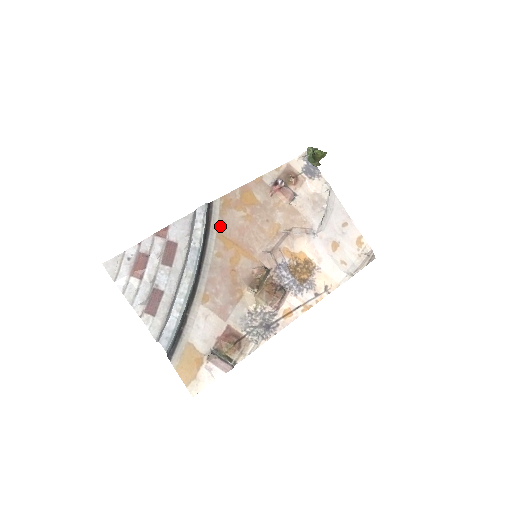
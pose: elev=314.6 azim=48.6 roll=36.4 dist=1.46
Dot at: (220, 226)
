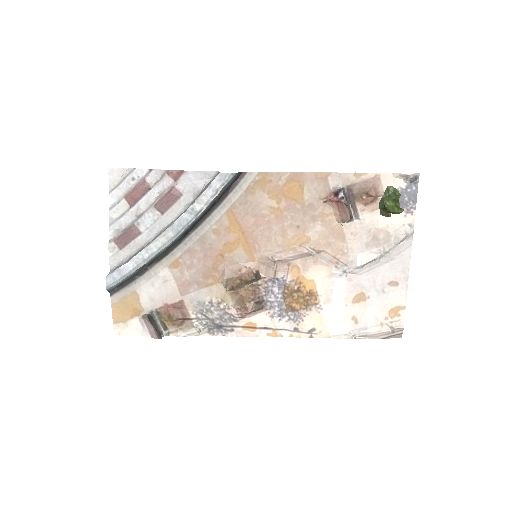
Dot at: (238, 203)
